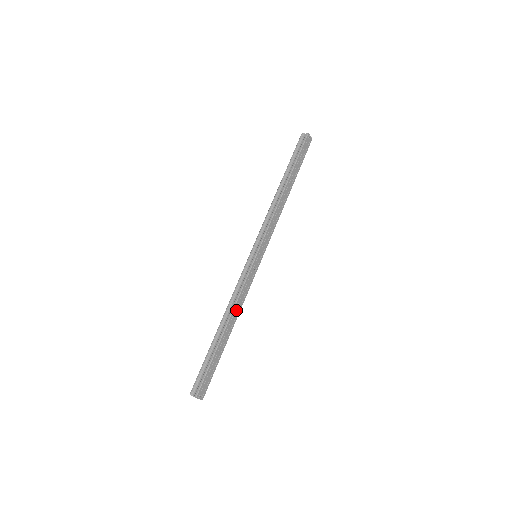
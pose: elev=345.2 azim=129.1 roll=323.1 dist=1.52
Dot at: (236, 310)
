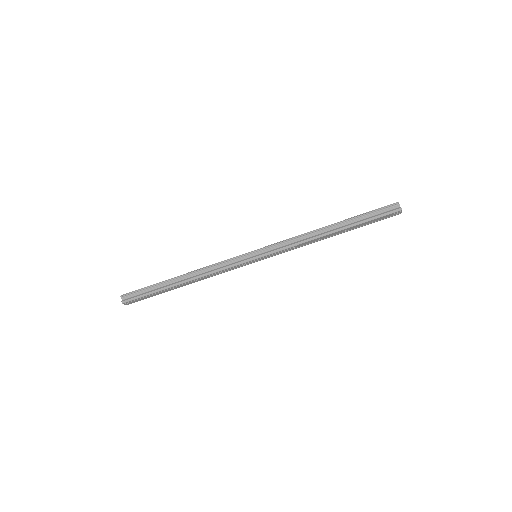
Dot at: (203, 278)
